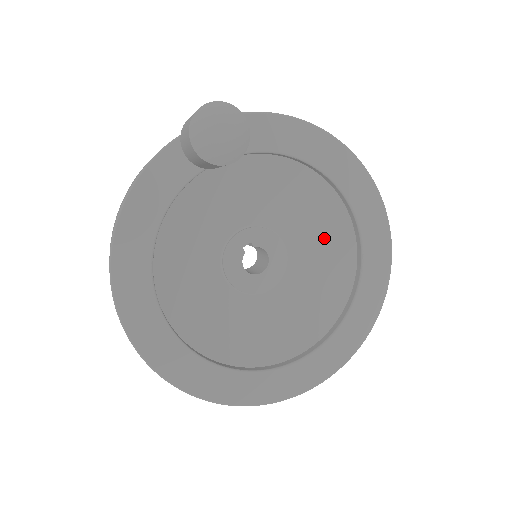
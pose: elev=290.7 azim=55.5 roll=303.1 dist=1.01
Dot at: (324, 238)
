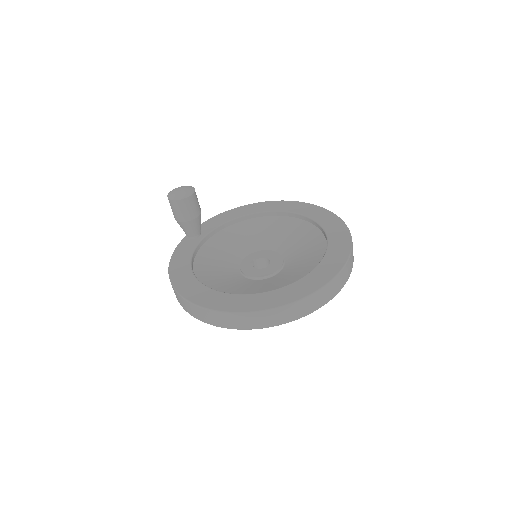
Dot at: (291, 234)
